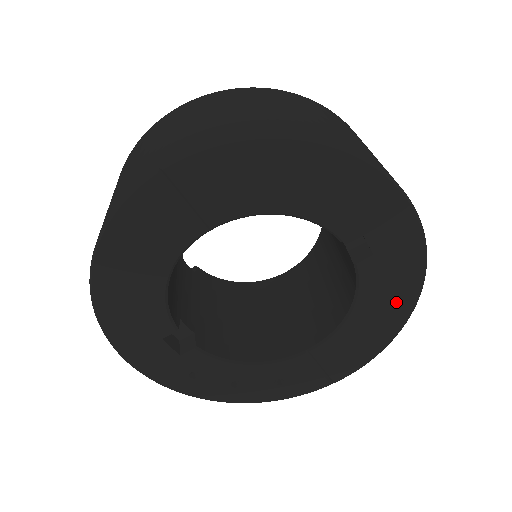
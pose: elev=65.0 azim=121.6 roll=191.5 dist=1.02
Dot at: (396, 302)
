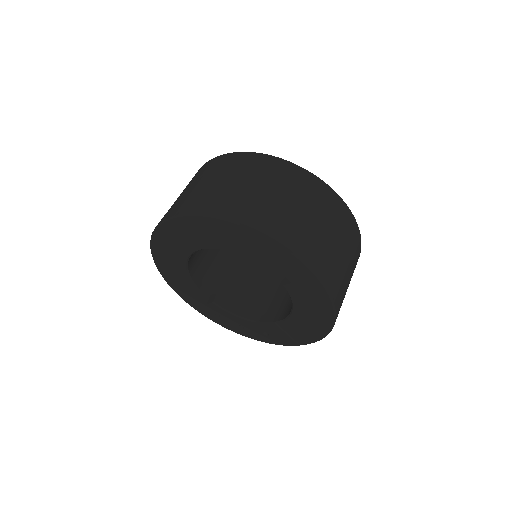
Dot at: (320, 312)
